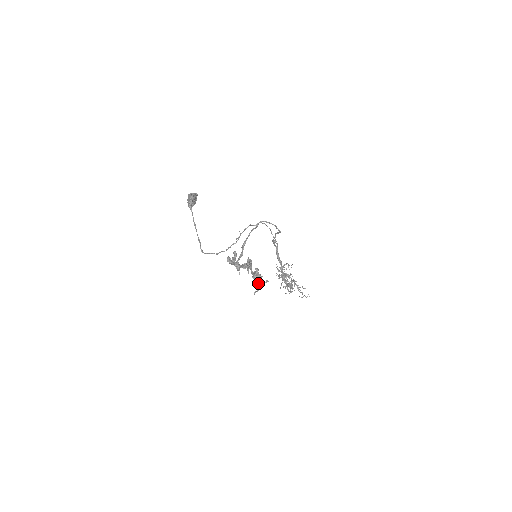
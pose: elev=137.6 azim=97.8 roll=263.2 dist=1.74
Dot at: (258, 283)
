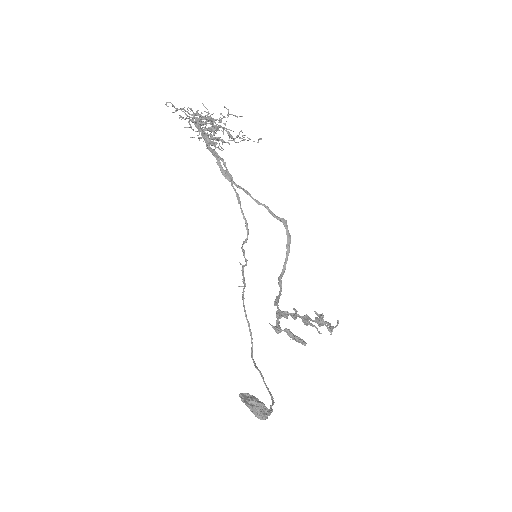
Dot at: occluded
